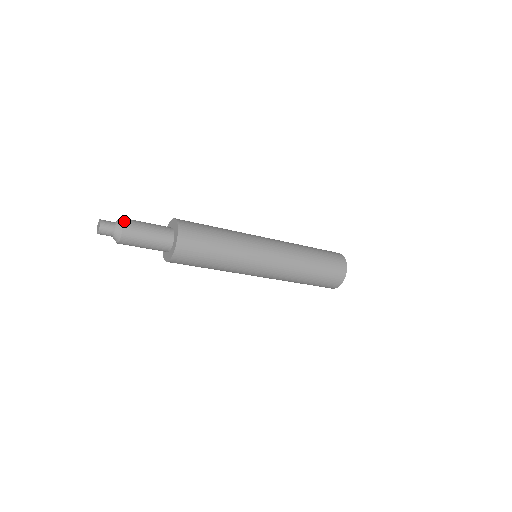
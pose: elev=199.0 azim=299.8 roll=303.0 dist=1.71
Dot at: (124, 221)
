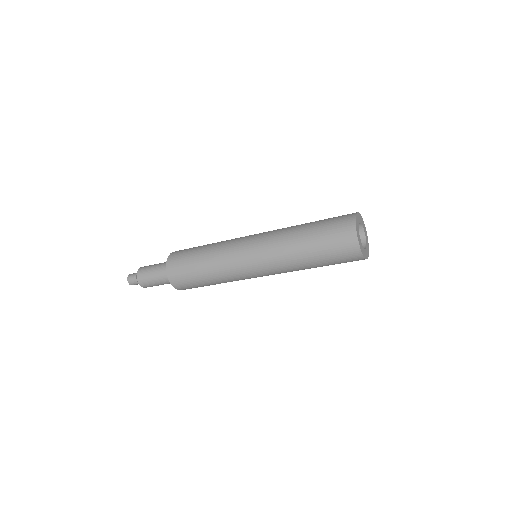
Dot at: (137, 275)
